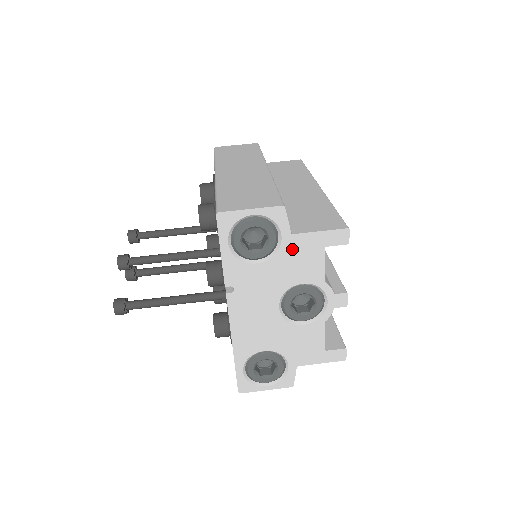
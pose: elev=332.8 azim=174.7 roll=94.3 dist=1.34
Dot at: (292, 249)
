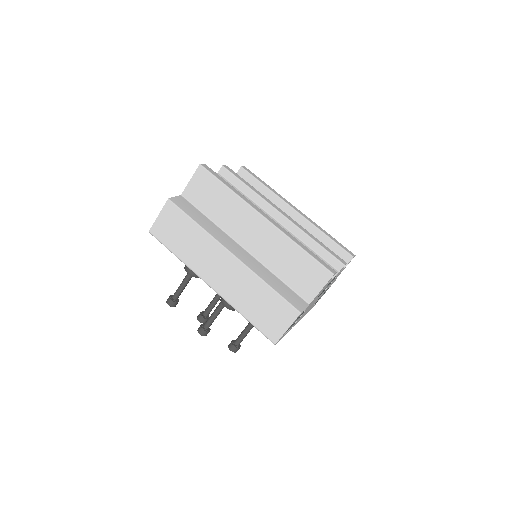
Dot at: occluded
